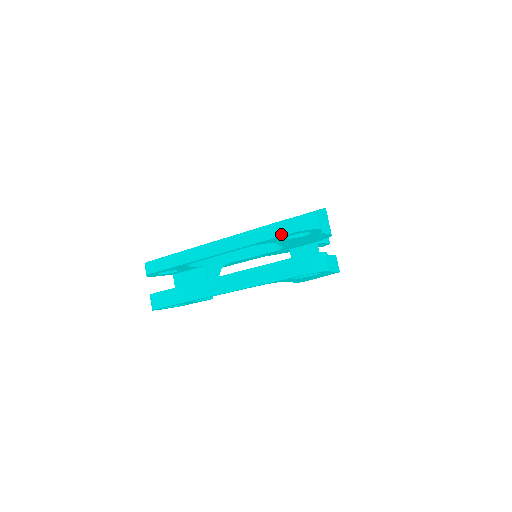
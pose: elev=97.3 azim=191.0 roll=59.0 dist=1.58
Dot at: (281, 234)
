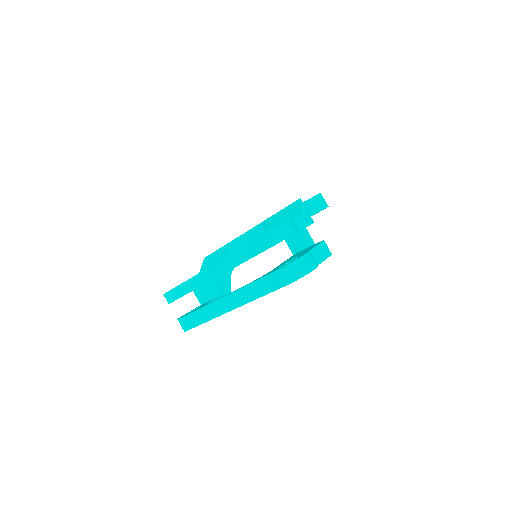
Dot at: (260, 251)
